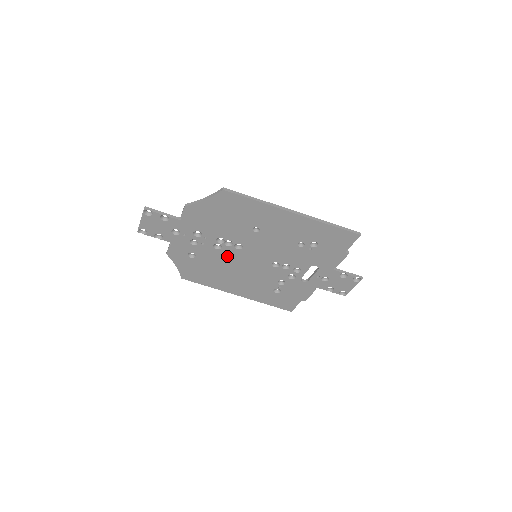
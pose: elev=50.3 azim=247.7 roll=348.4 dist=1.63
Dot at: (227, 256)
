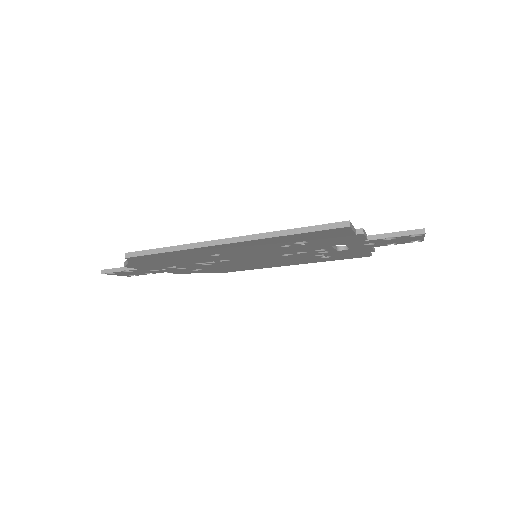
Dot at: (228, 263)
